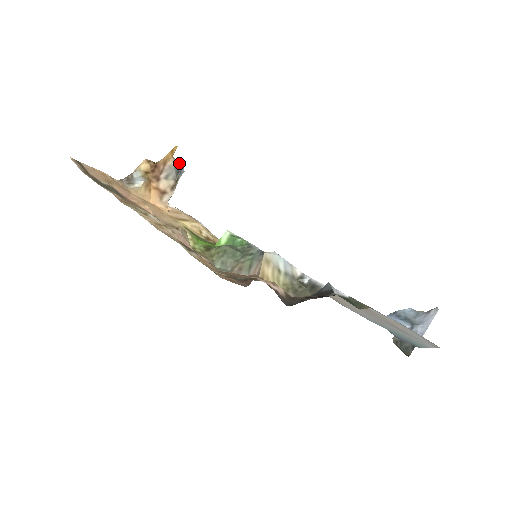
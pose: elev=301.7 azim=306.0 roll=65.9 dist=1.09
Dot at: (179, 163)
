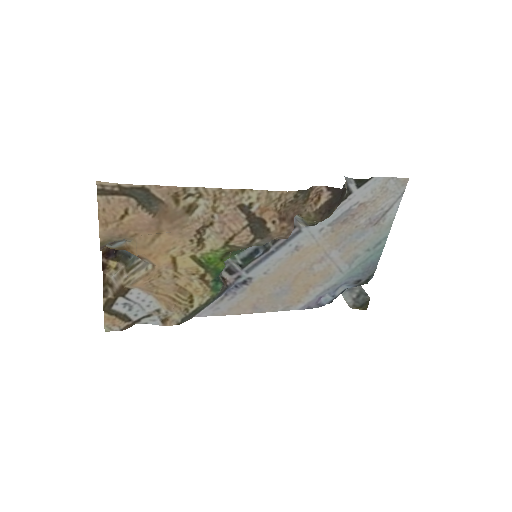
Dot at: occluded
